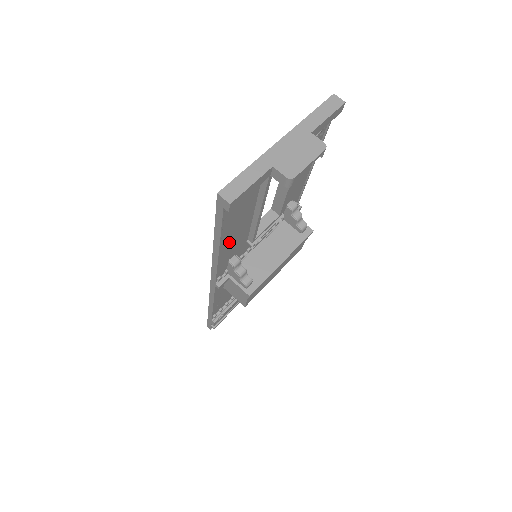
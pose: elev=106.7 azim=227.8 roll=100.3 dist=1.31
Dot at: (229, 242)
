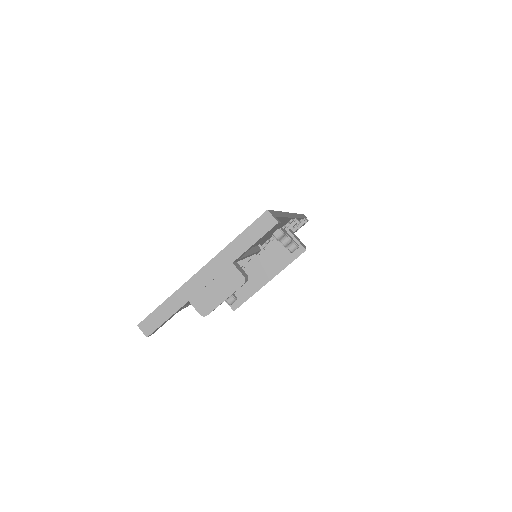
Dot at: occluded
